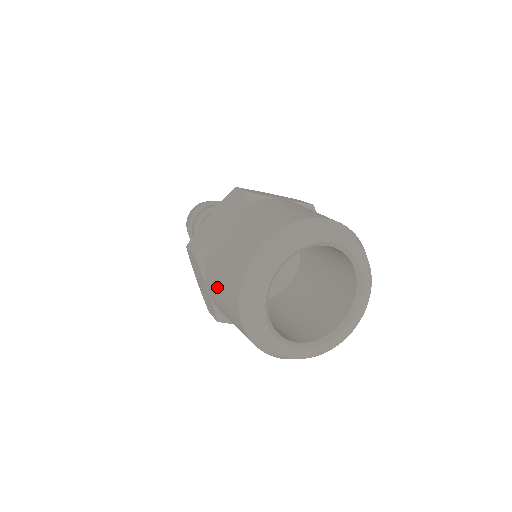
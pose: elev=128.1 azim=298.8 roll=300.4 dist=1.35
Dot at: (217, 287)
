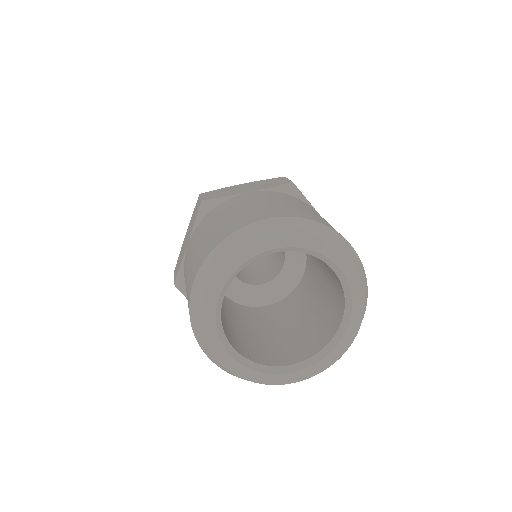
Dot at: occluded
